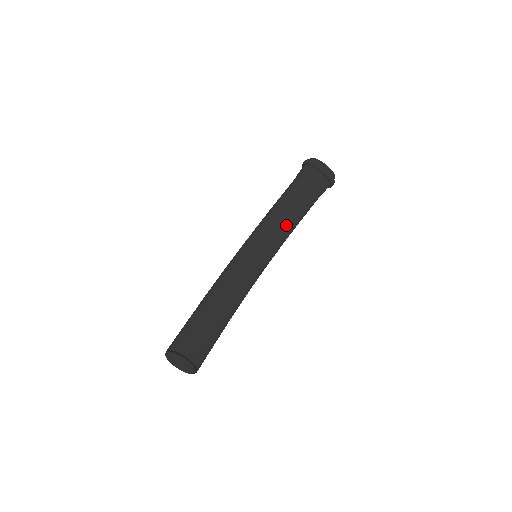
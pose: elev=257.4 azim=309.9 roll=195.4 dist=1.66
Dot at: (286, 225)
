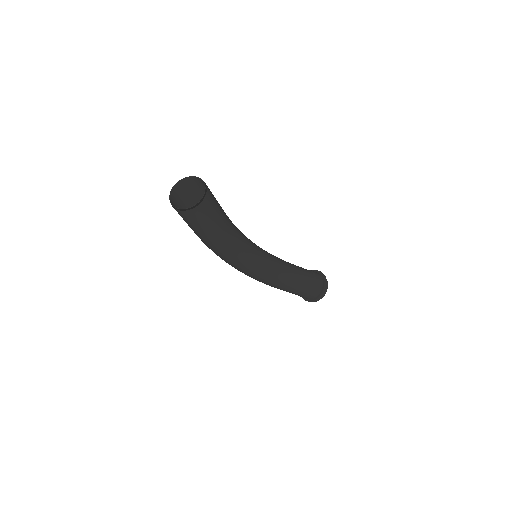
Dot at: (285, 270)
